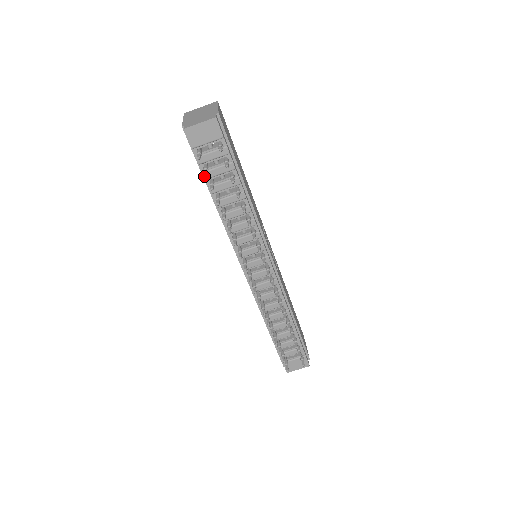
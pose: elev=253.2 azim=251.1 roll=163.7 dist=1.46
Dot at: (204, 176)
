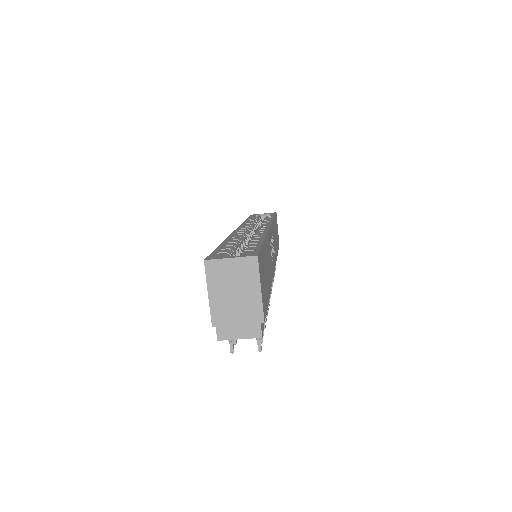
Dot at: occluded
